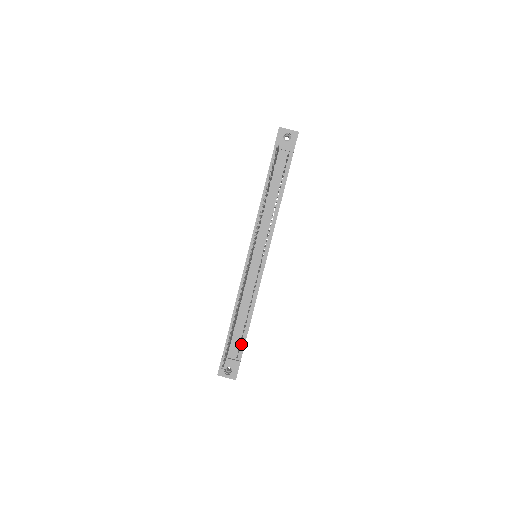
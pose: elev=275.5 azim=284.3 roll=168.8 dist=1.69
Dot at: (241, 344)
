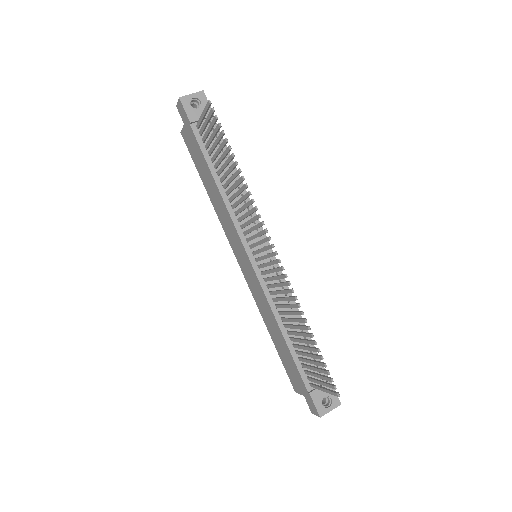
Dot at: occluded
